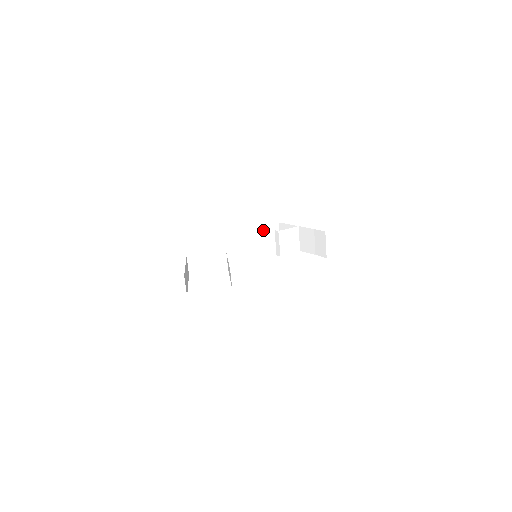
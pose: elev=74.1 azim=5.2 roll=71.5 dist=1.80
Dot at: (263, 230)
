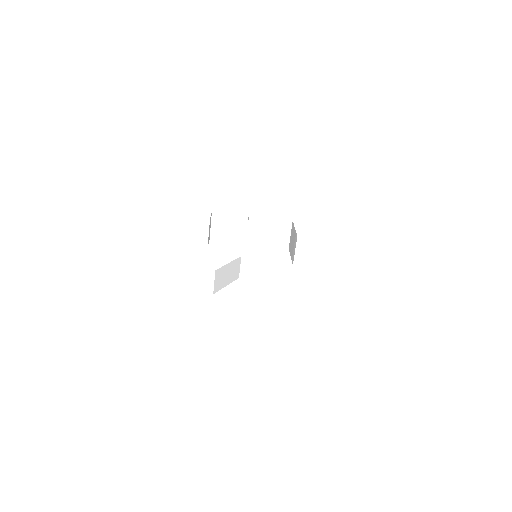
Dot at: occluded
